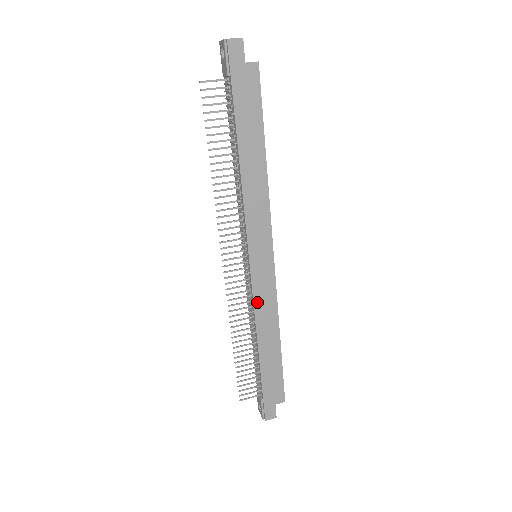
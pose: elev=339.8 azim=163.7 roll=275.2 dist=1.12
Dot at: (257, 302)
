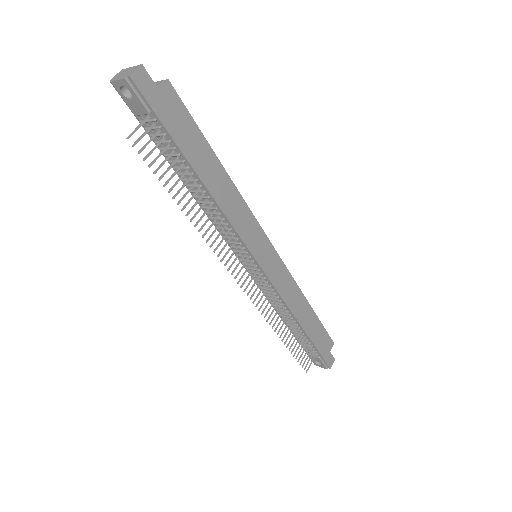
Dot at: (281, 291)
